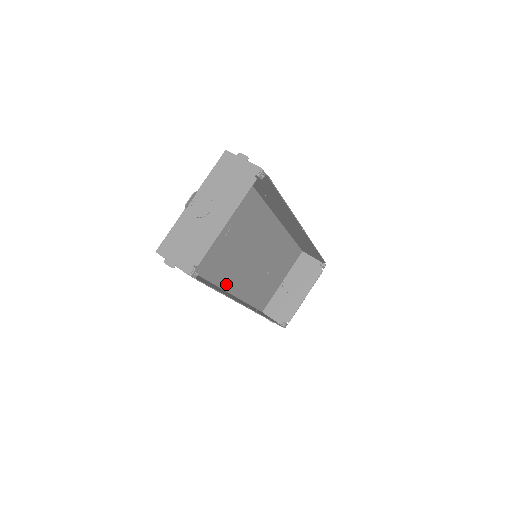
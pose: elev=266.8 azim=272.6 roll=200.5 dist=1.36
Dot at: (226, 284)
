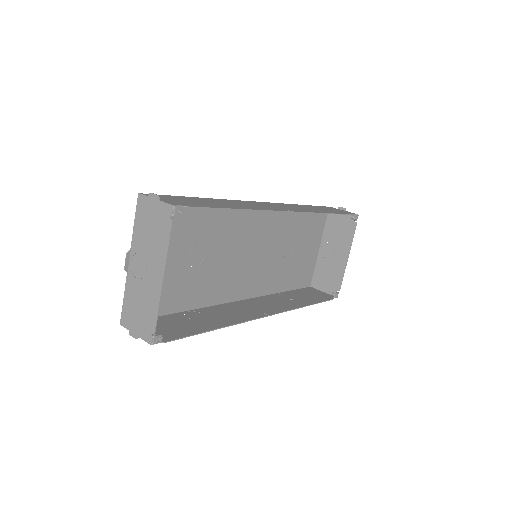
Dot at: (239, 294)
